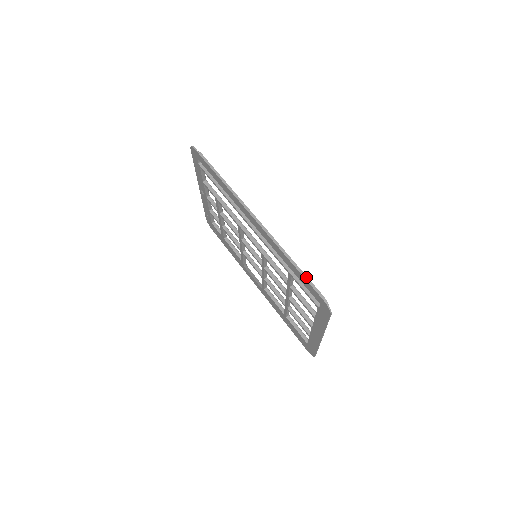
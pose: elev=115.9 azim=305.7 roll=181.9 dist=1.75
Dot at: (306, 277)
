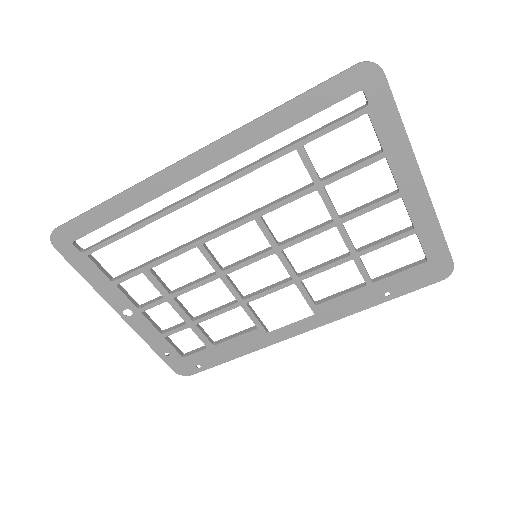
Dot at: (311, 98)
